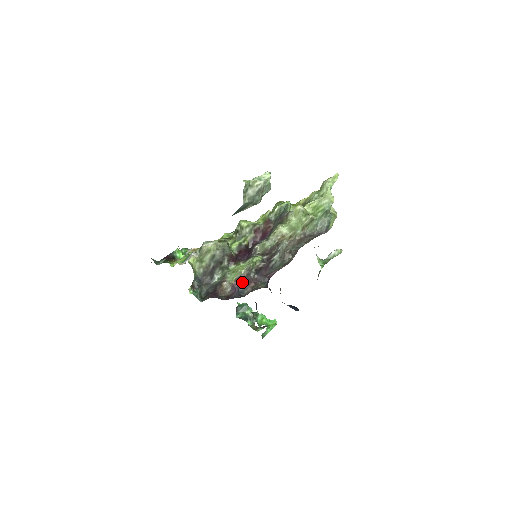
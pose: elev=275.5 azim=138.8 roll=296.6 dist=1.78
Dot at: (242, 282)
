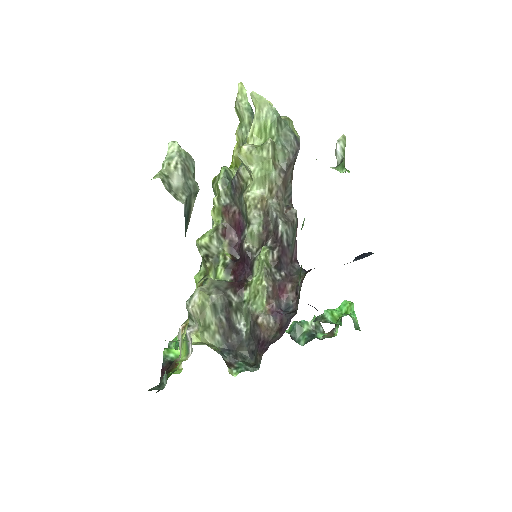
Dot at: (276, 297)
